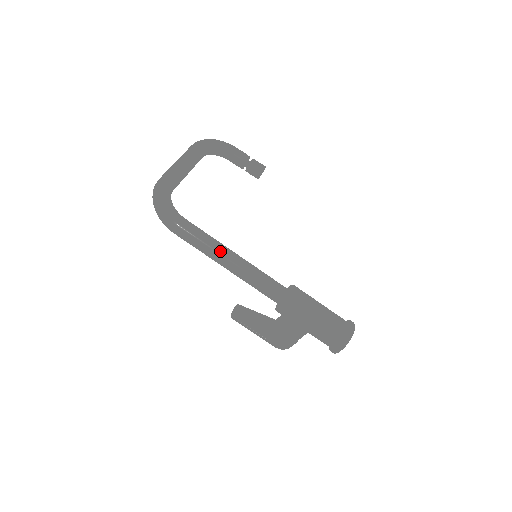
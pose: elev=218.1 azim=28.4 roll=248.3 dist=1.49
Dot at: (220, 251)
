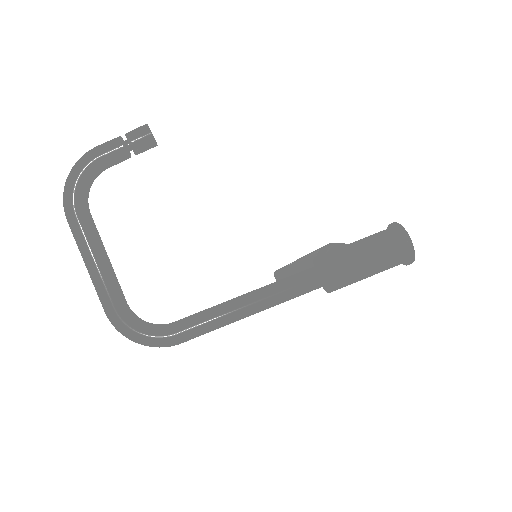
Dot at: (233, 319)
